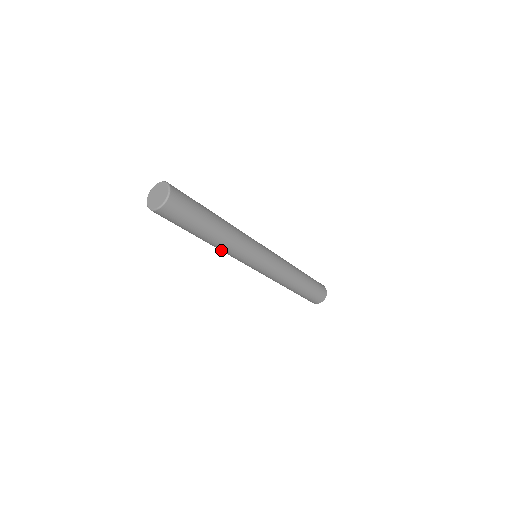
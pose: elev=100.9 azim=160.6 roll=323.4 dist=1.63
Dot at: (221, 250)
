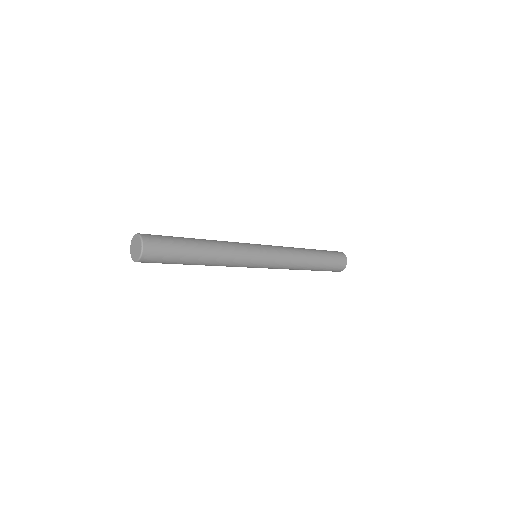
Dot at: occluded
